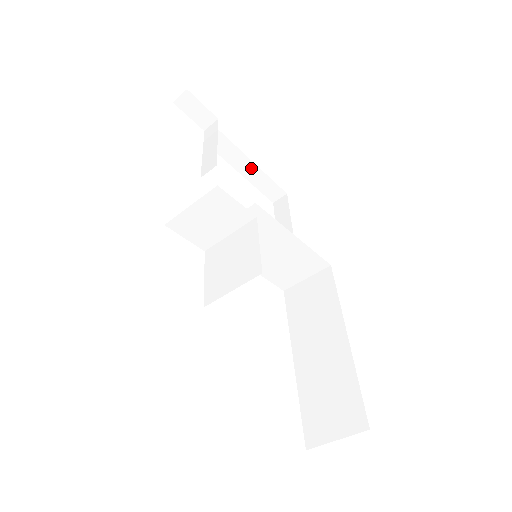
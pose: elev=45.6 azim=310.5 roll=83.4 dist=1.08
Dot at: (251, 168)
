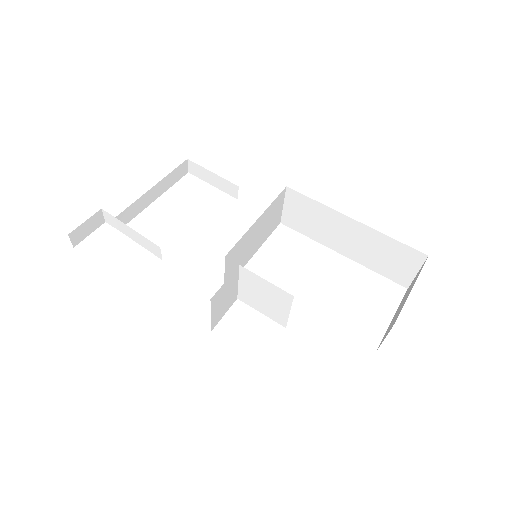
Dot at: (155, 190)
